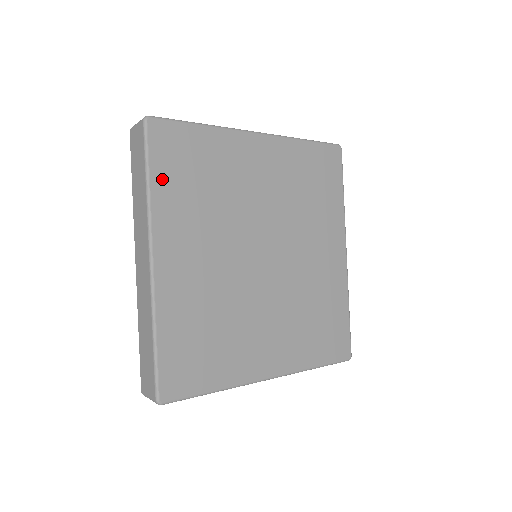
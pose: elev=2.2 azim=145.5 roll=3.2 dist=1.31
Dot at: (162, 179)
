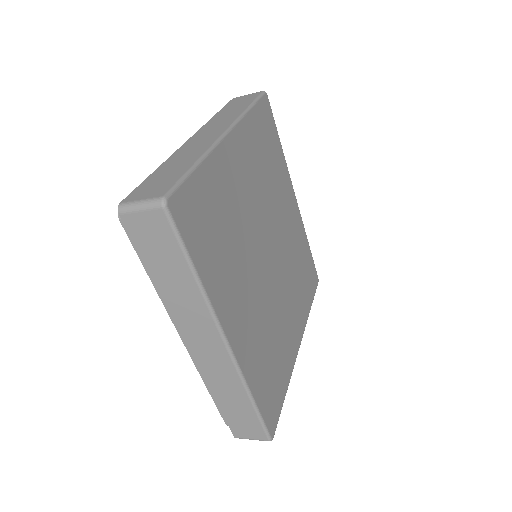
Dot at: (202, 259)
